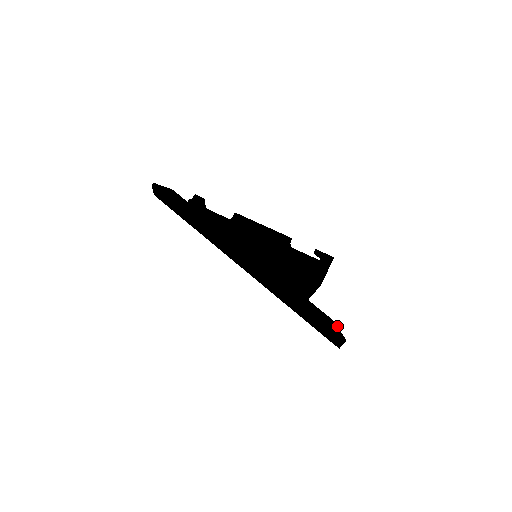
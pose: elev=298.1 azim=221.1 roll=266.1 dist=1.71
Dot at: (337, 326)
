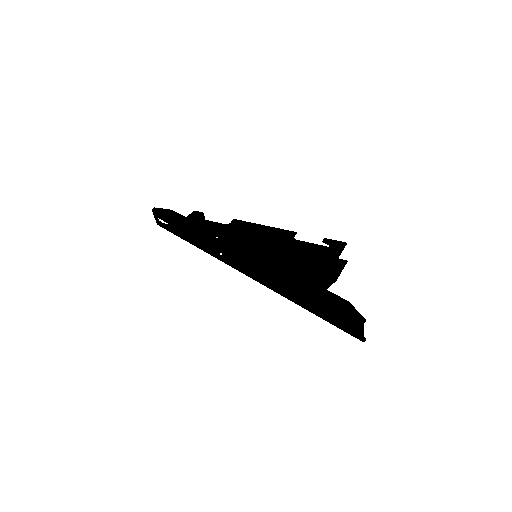
Dot at: (353, 306)
